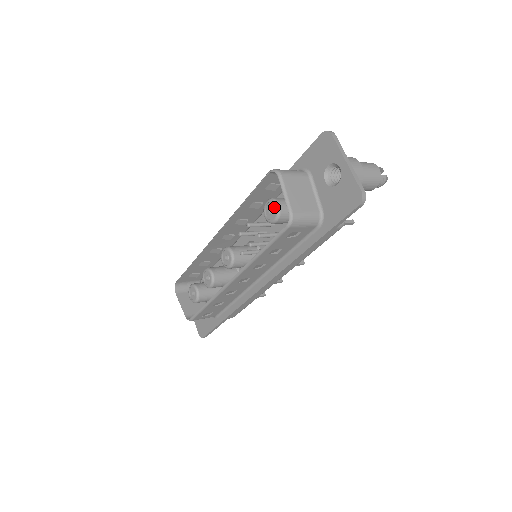
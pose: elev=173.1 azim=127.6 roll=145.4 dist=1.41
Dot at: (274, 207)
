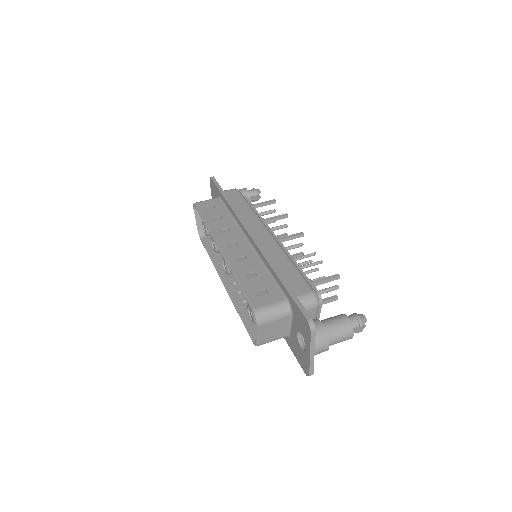
Dot at: (253, 316)
